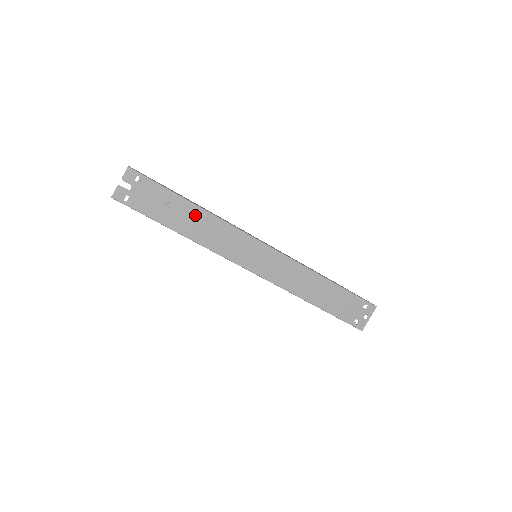
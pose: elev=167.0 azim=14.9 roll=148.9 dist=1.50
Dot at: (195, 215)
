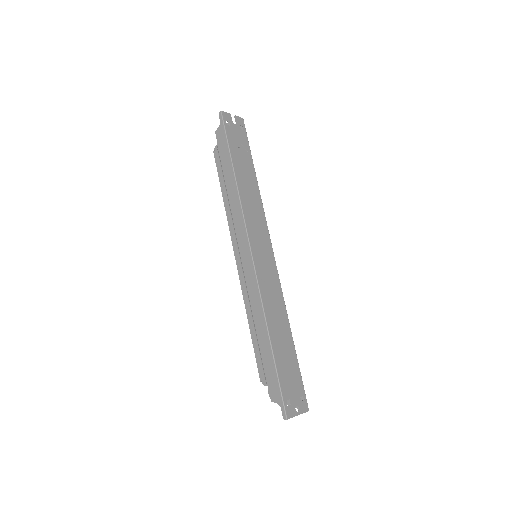
Dot at: (252, 181)
